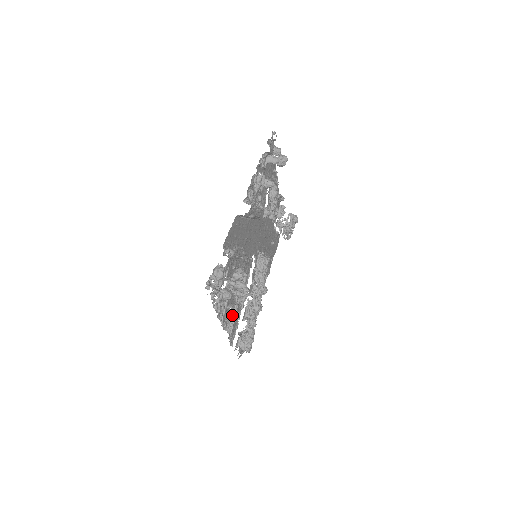
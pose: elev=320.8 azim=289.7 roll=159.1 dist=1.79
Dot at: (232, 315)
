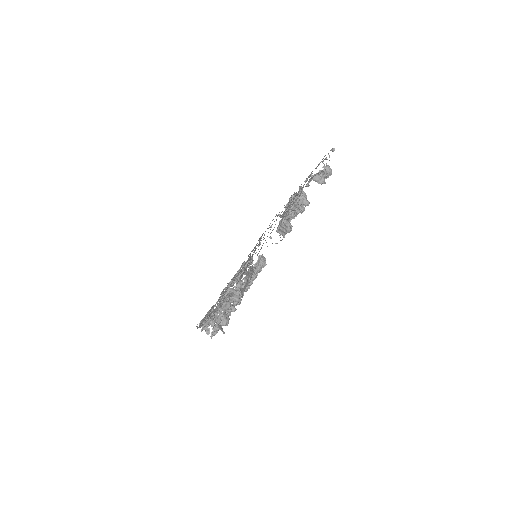
Dot at: occluded
